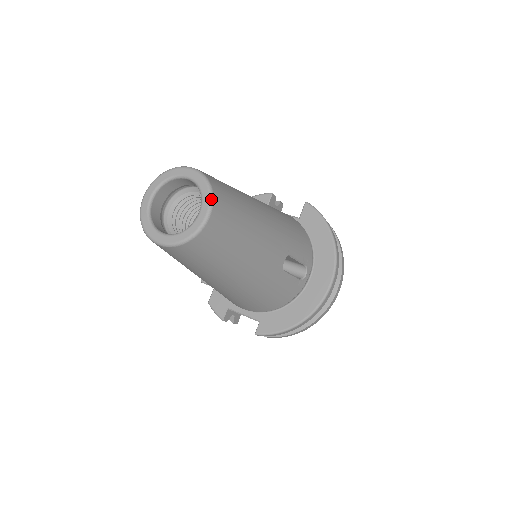
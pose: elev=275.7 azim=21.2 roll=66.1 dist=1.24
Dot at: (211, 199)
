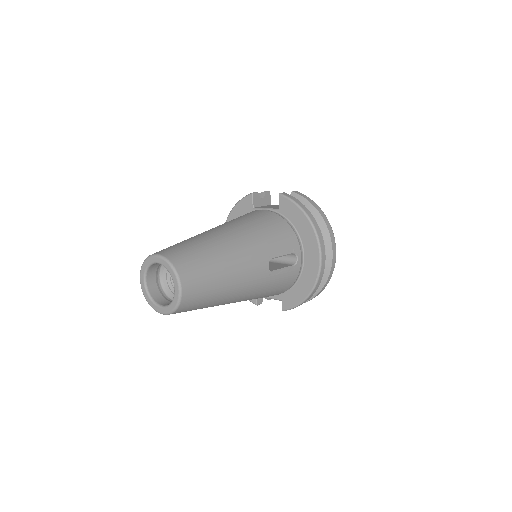
Dot at: (177, 277)
